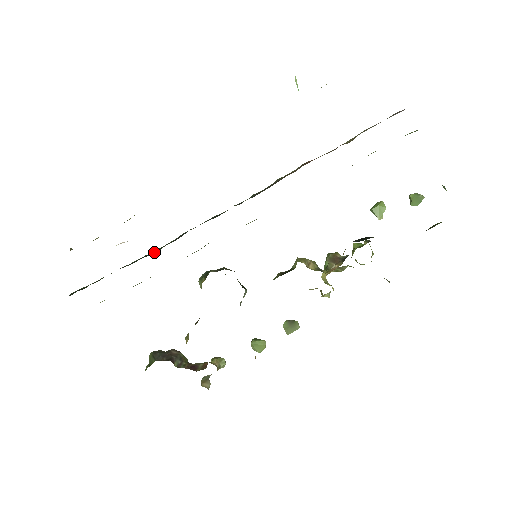
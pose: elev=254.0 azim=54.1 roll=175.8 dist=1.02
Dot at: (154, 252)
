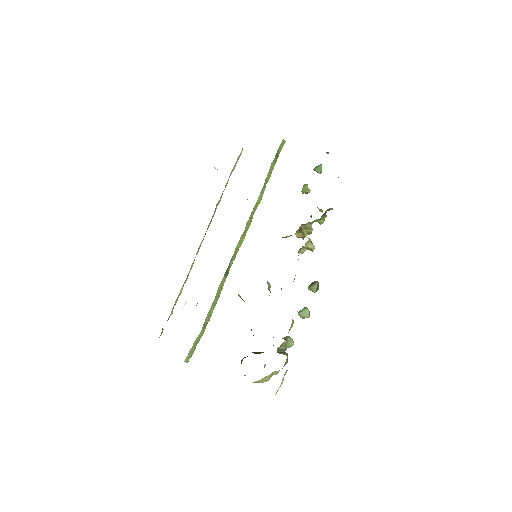
Dot at: occluded
